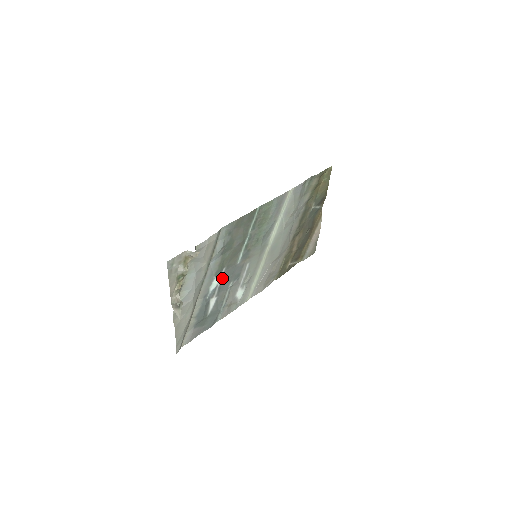
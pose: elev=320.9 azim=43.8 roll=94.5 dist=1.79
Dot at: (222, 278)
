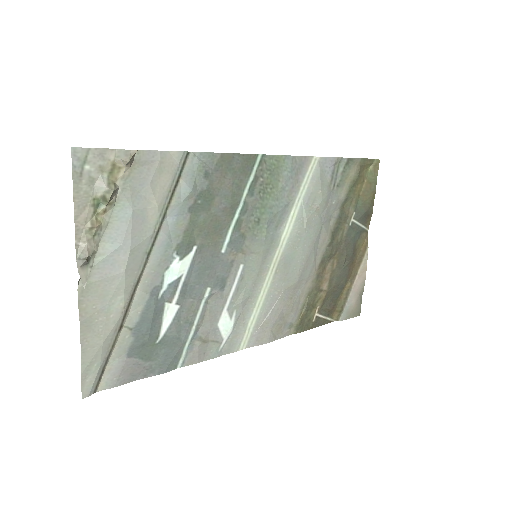
Dot at: (191, 268)
